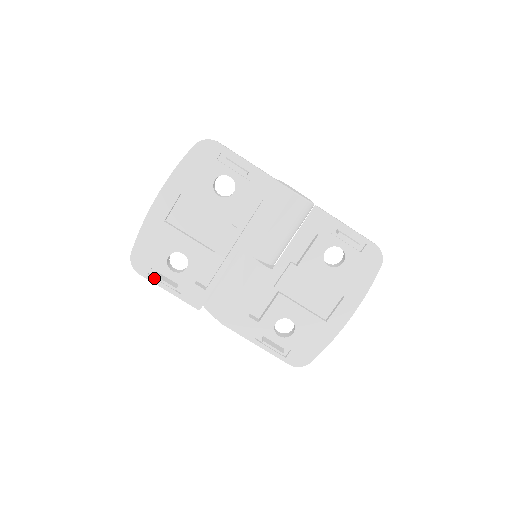
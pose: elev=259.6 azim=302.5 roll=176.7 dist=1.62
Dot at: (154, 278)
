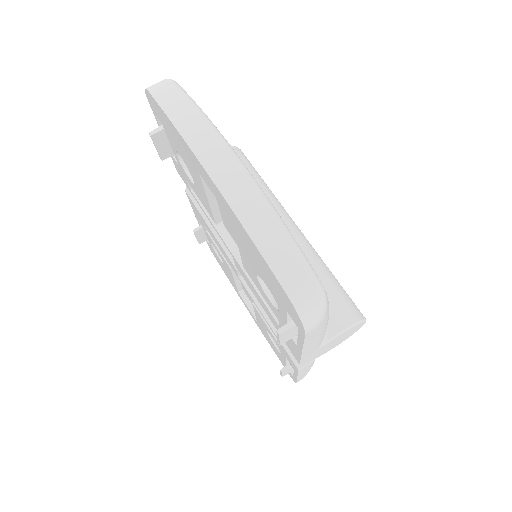
Dot at: (159, 122)
